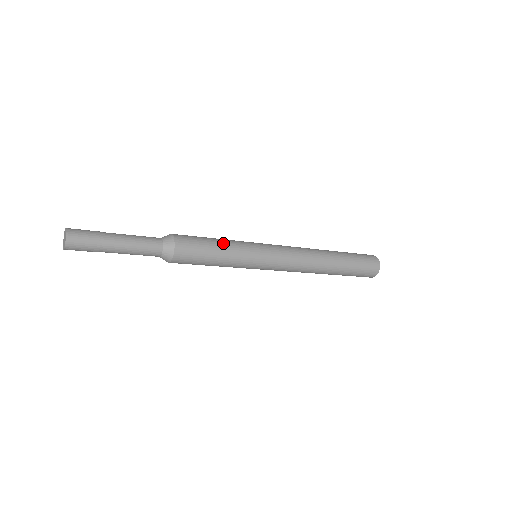
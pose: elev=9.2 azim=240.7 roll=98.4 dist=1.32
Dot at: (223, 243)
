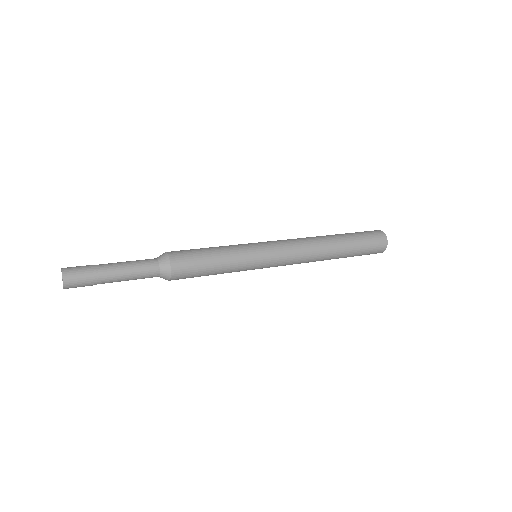
Dot at: (220, 253)
